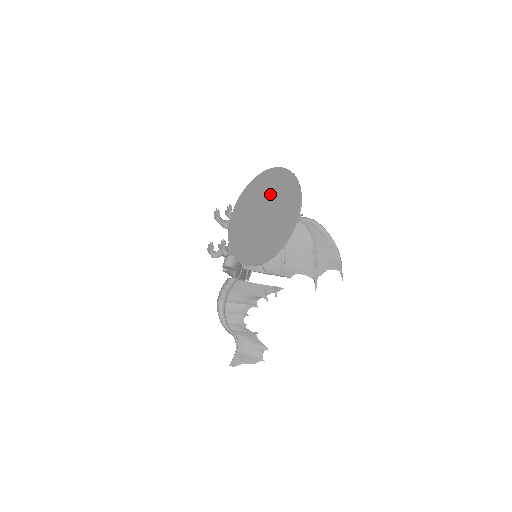
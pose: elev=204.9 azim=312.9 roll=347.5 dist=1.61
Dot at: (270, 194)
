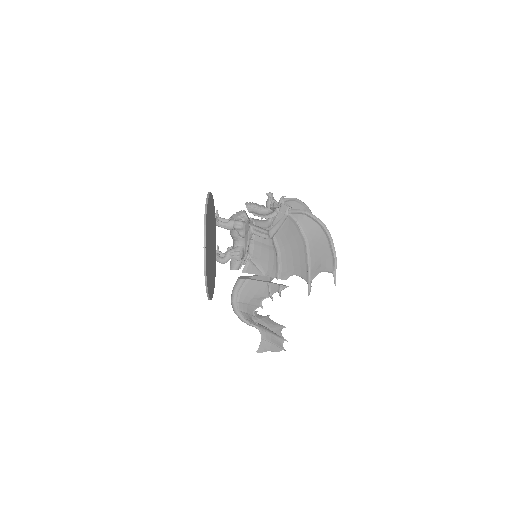
Dot at: occluded
